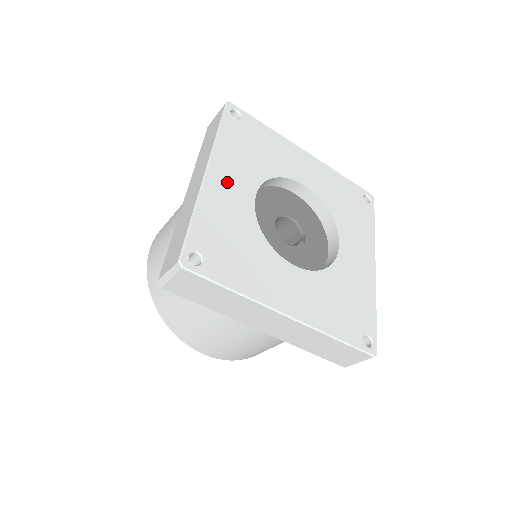
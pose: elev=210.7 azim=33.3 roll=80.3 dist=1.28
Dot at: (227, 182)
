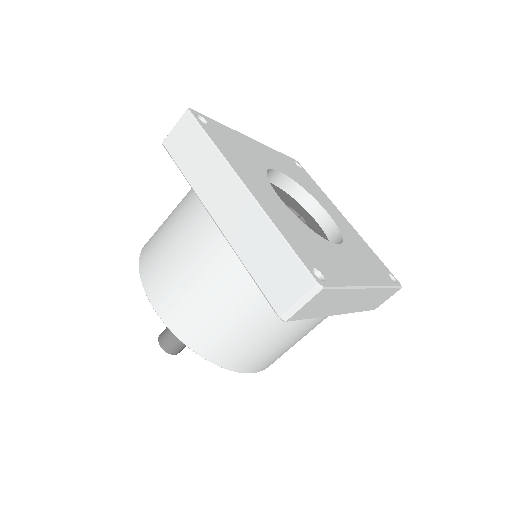
Dot at: (261, 192)
